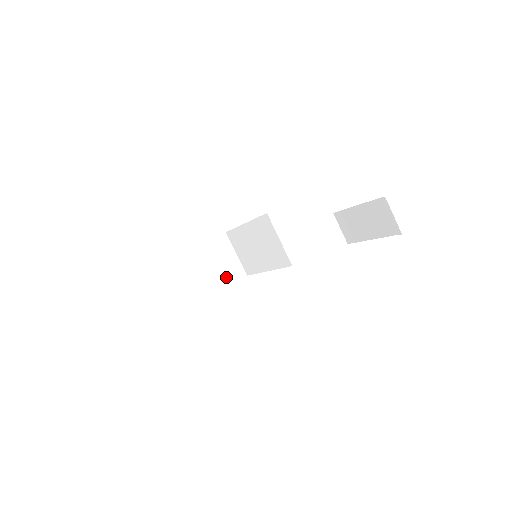
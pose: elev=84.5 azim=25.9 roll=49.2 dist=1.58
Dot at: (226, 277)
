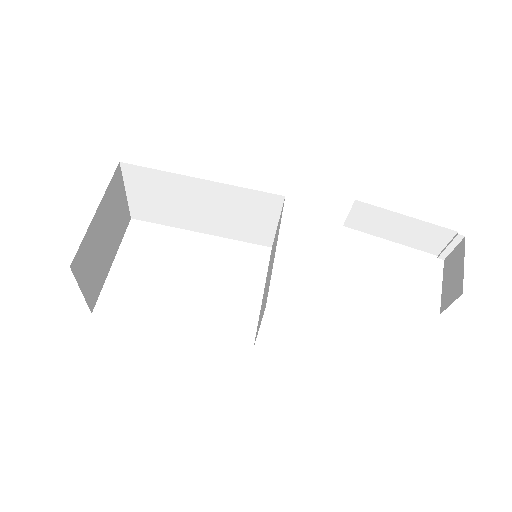
Dot at: (117, 238)
